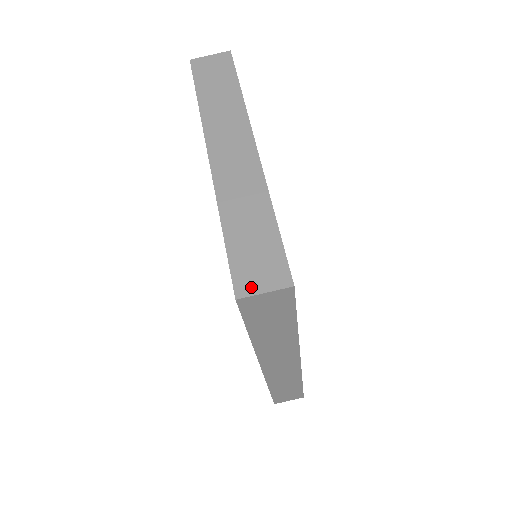
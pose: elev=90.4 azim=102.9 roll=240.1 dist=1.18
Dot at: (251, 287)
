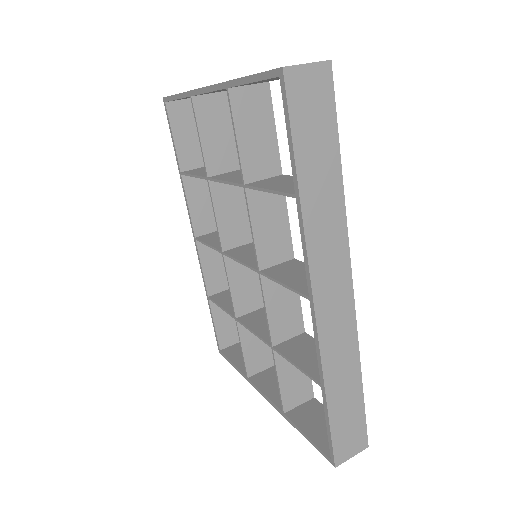
Dot at: (292, 66)
